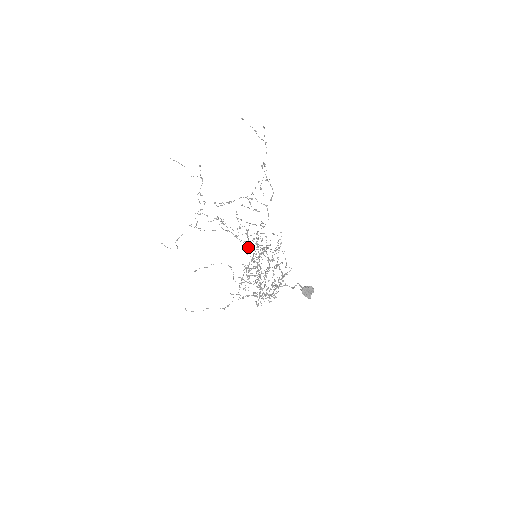
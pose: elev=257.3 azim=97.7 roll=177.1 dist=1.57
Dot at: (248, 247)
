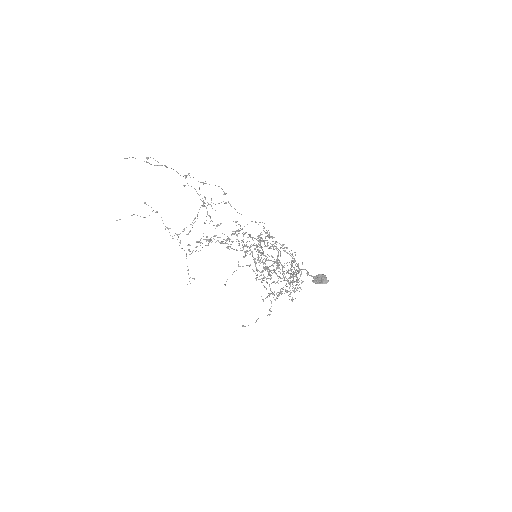
Dot at: (246, 242)
